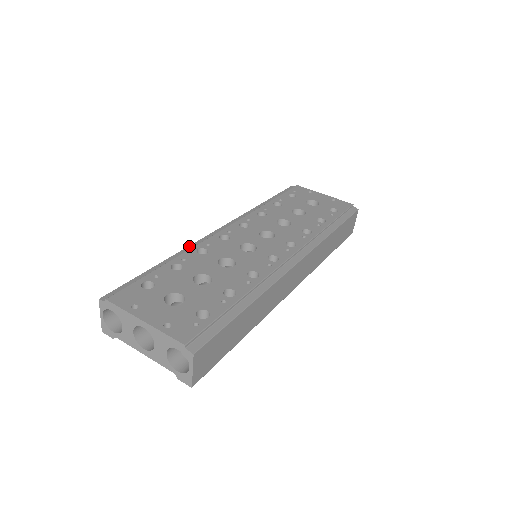
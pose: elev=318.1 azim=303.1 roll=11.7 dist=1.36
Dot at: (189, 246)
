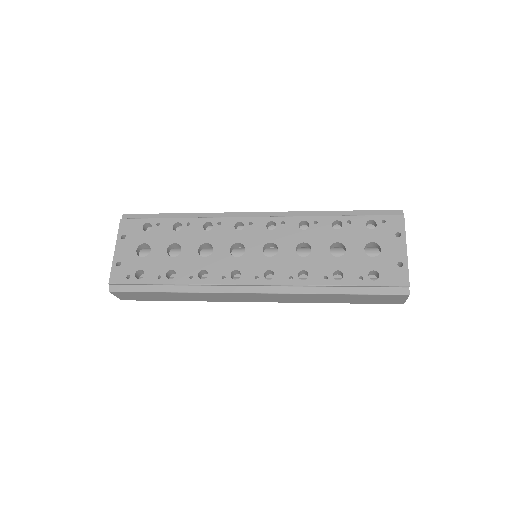
Dot at: (213, 213)
